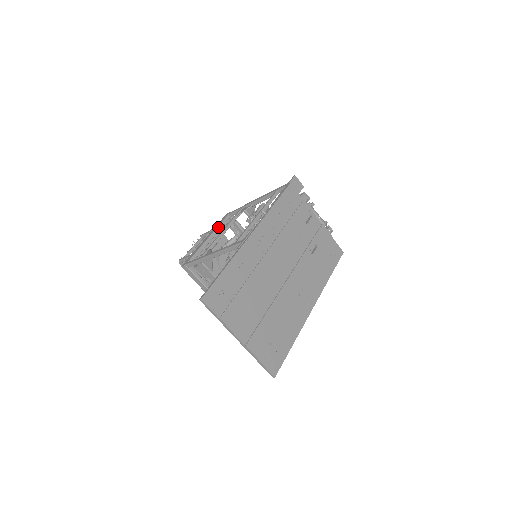
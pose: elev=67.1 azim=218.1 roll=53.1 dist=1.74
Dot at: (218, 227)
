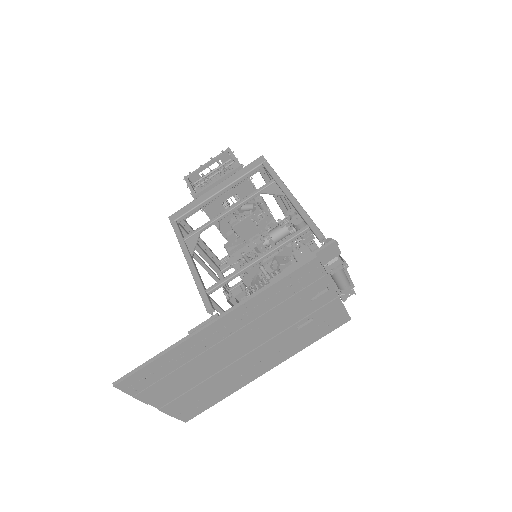
Dot at: (238, 180)
